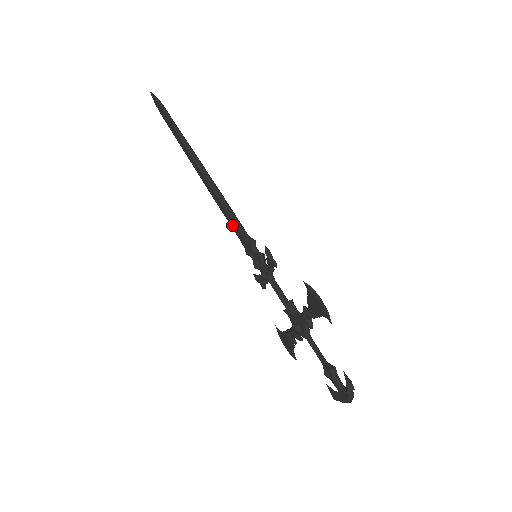
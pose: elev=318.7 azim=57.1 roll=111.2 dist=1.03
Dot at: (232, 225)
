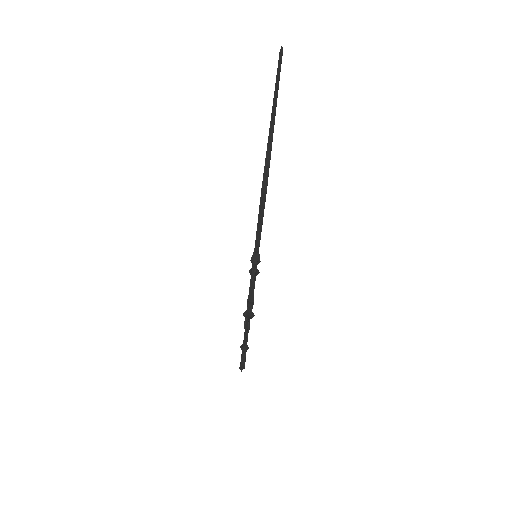
Dot at: (257, 223)
